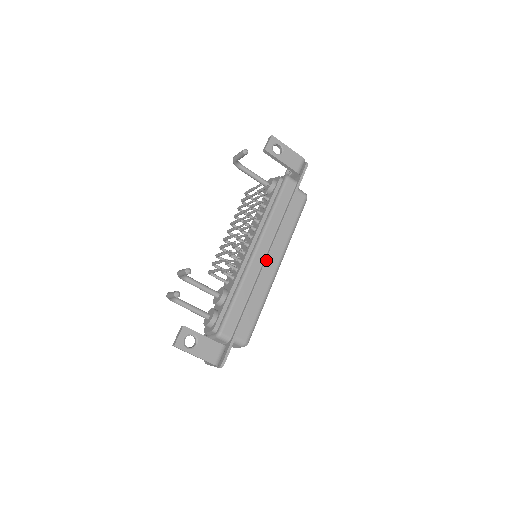
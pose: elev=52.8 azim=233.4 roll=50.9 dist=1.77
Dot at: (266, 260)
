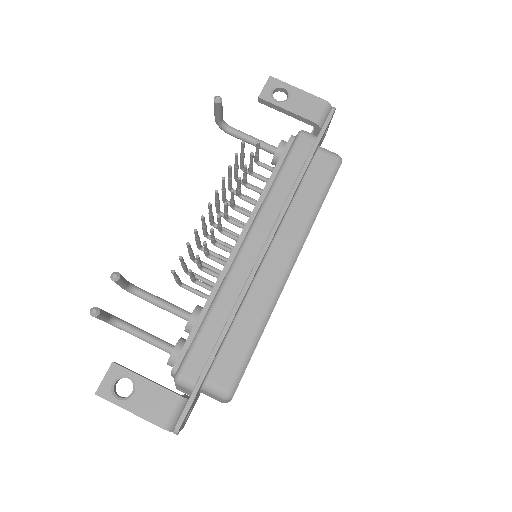
Dot at: (259, 257)
